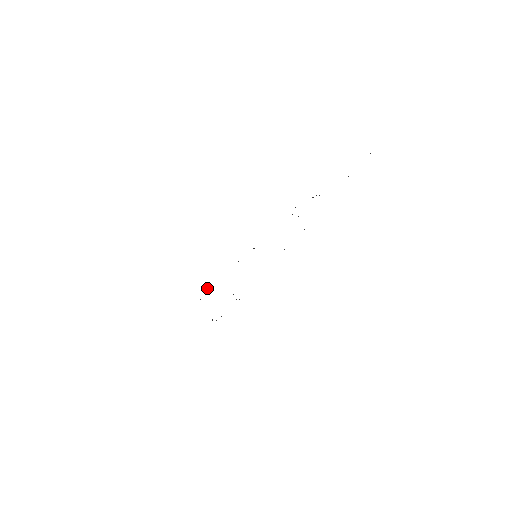
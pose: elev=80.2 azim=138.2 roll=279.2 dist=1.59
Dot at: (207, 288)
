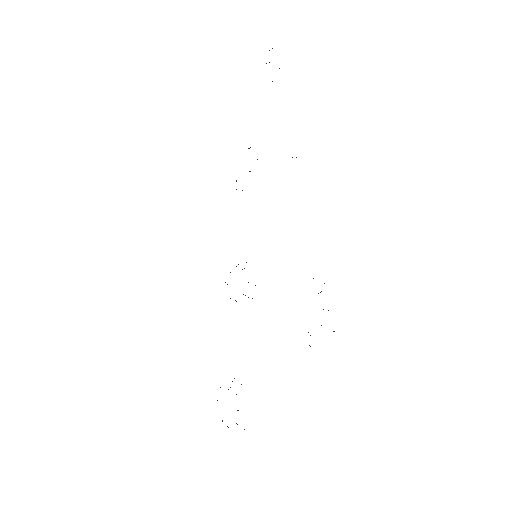
Dot at: occluded
